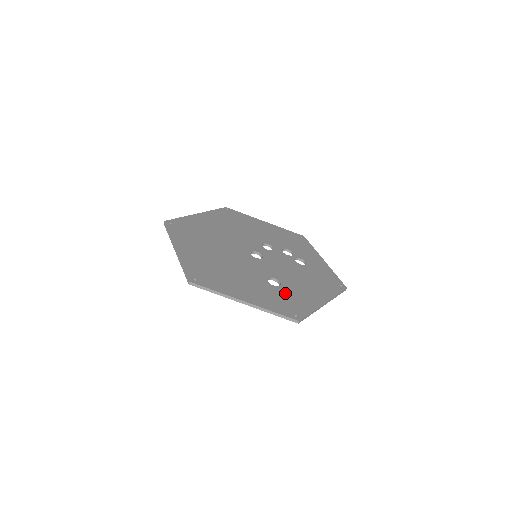
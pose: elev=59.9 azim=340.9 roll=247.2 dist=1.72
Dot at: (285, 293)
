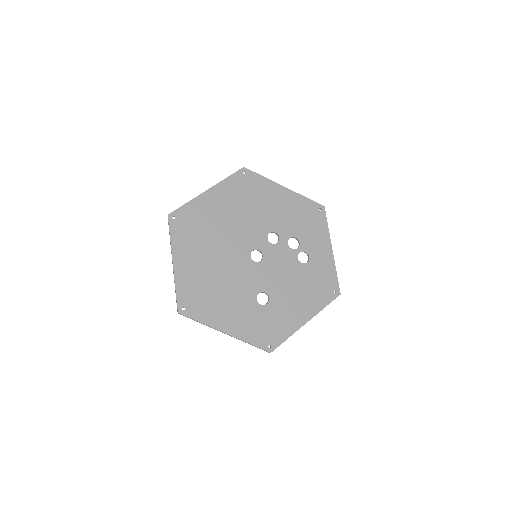
Dot at: (269, 314)
